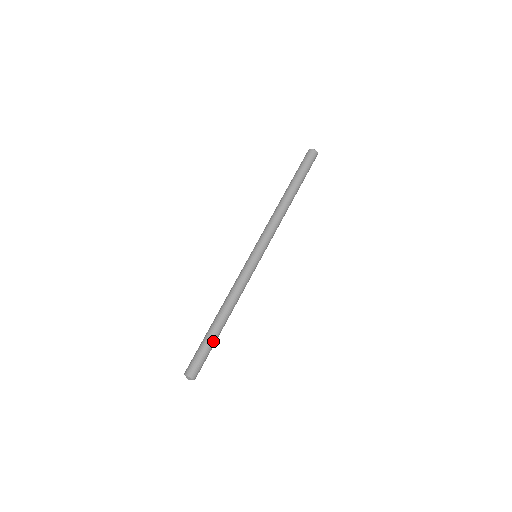
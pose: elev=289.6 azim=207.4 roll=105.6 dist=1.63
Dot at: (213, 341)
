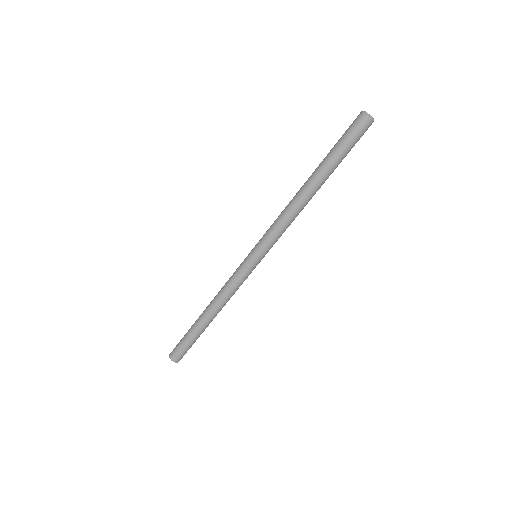
Dot at: (196, 335)
